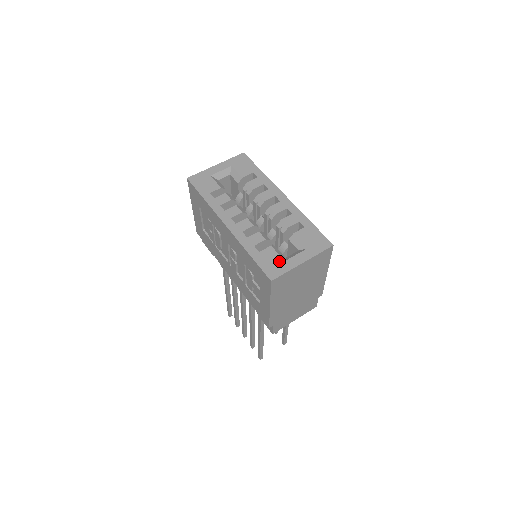
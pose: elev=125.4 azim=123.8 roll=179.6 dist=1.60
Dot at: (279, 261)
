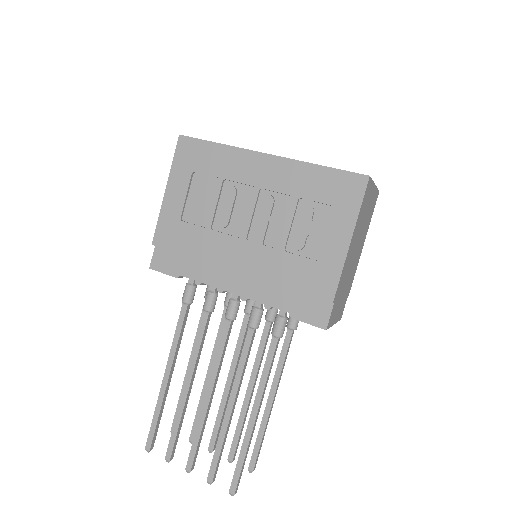
Dot at: occluded
